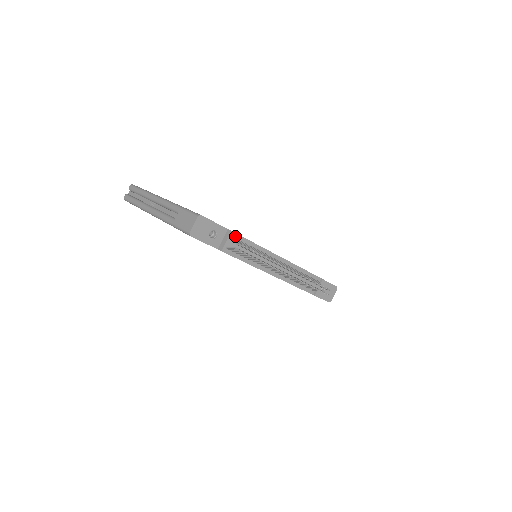
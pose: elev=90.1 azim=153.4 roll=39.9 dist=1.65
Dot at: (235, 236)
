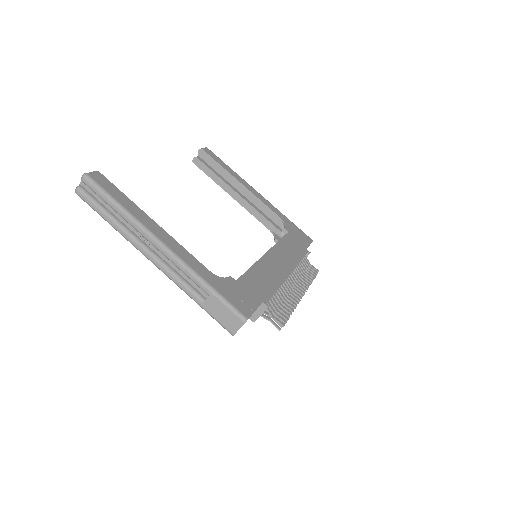
Dot at: (267, 302)
